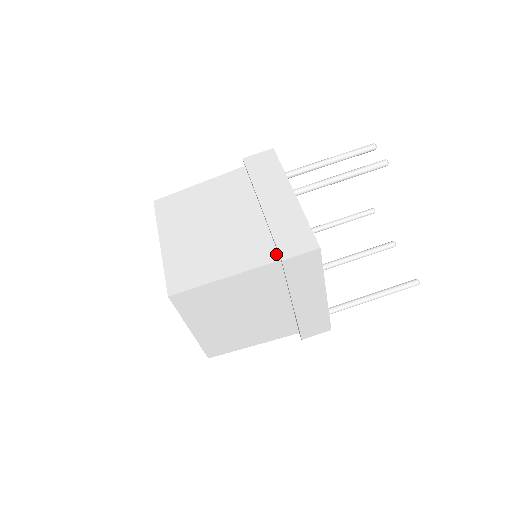
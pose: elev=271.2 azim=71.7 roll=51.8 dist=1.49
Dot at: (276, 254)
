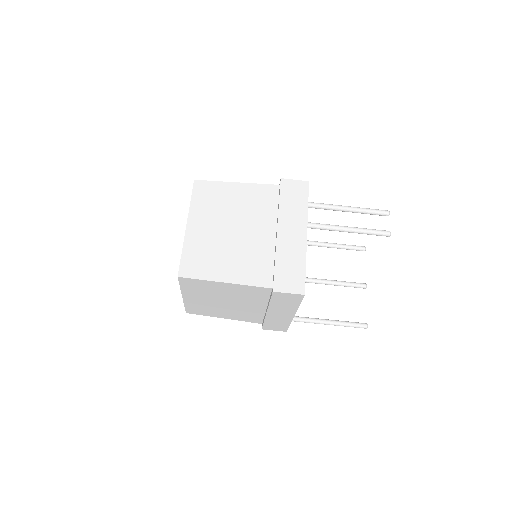
Dot at: (271, 282)
